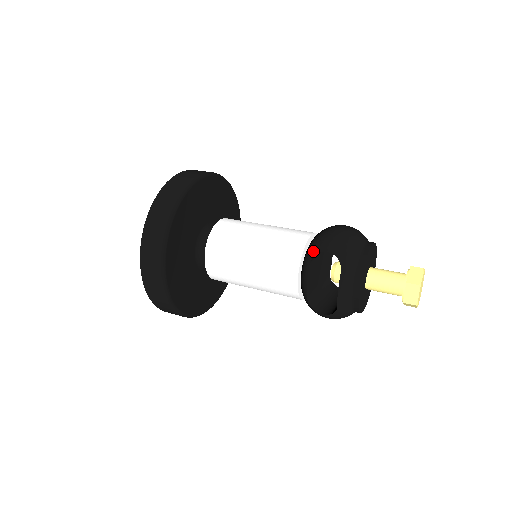
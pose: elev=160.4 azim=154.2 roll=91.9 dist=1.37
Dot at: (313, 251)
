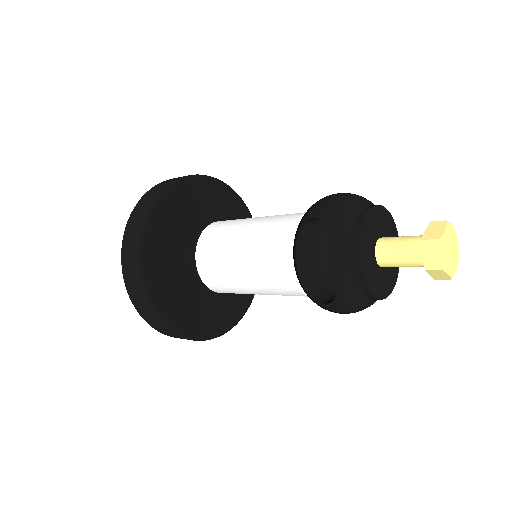
Dot at: (300, 223)
